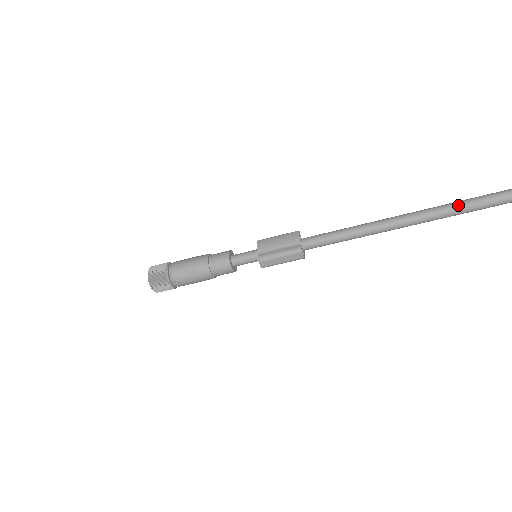
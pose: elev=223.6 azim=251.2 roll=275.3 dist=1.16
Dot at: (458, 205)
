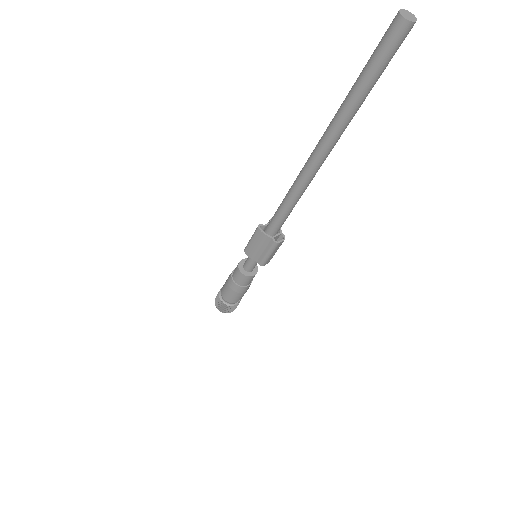
Dot at: (343, 118)
